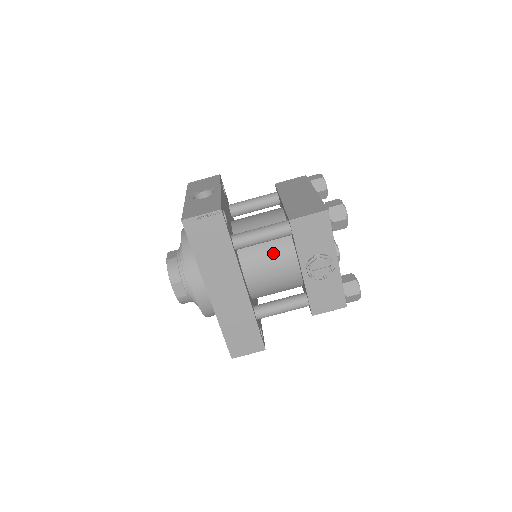
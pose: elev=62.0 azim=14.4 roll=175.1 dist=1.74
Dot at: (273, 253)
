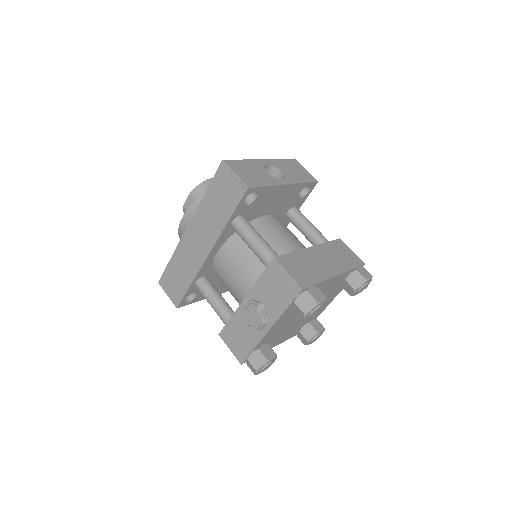
Dot at: (250, 264)
